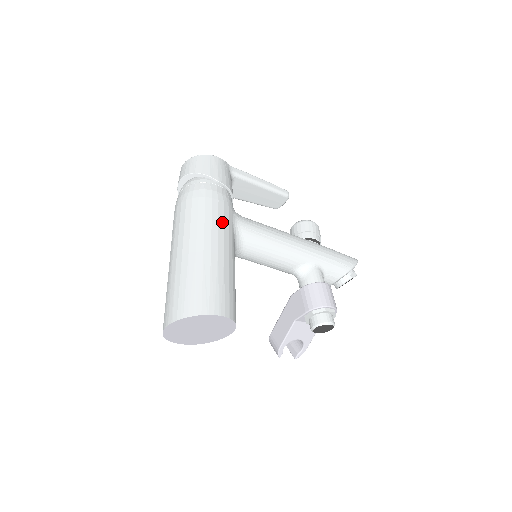
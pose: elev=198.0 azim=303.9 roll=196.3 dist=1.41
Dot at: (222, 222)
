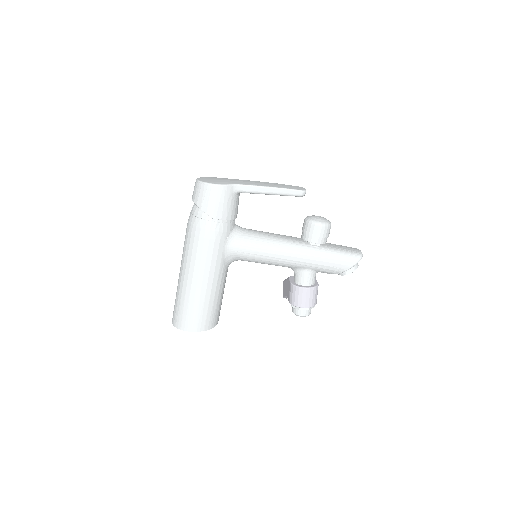
Dot at: (210, 260)
